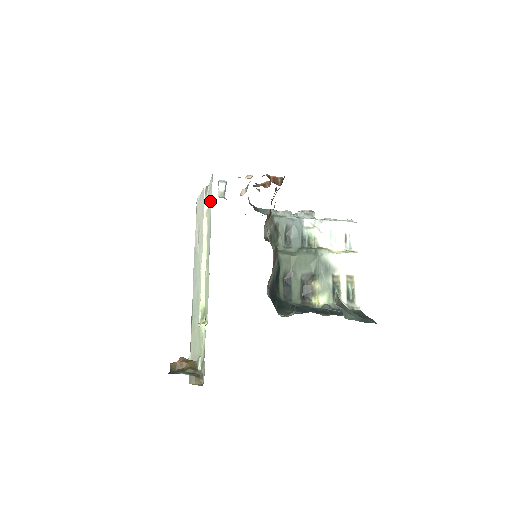
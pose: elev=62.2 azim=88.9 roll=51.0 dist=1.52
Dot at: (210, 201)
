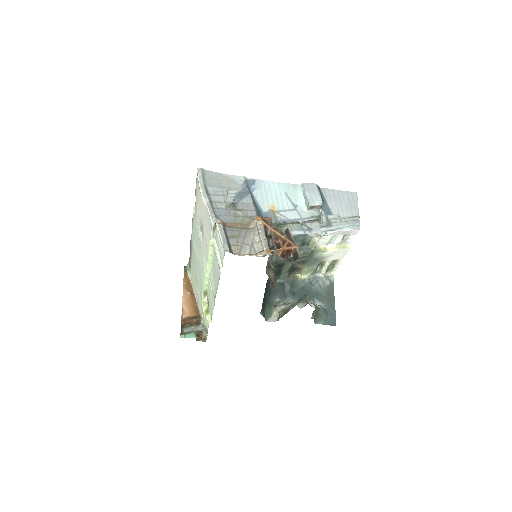
Dot at: (219, 254)
